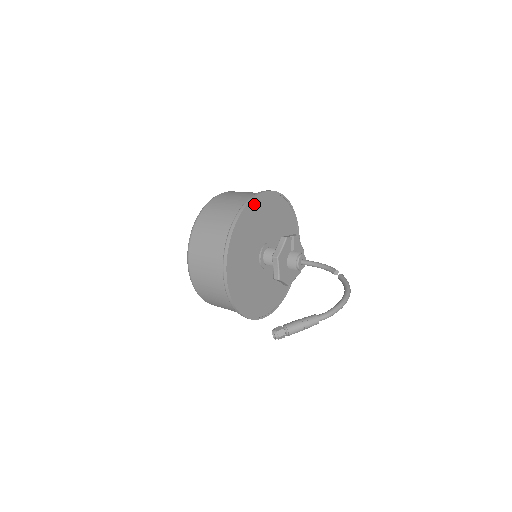
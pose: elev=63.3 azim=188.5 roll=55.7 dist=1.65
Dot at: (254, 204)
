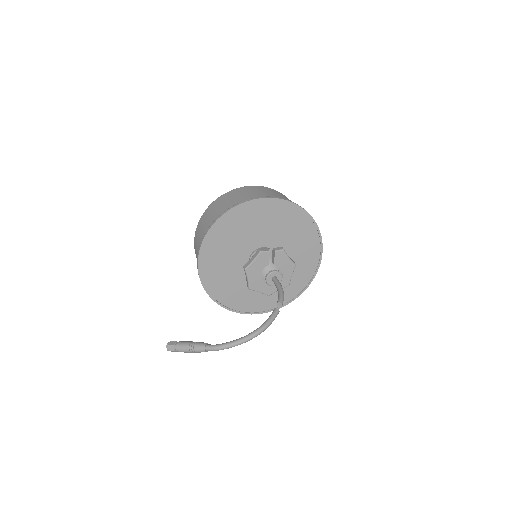
Dot at: (239, 211)
